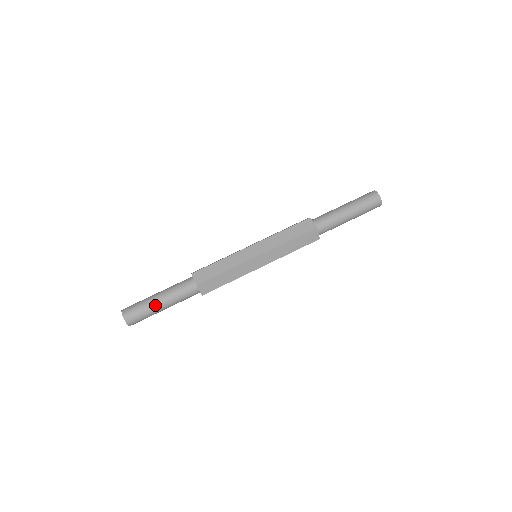
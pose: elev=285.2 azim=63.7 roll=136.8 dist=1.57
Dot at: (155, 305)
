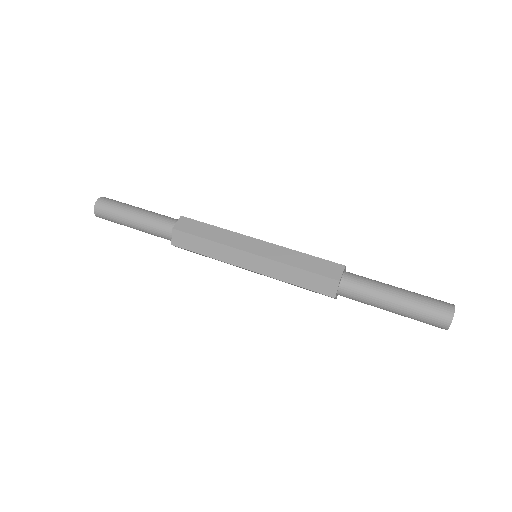
Dot at: (133, 207)
